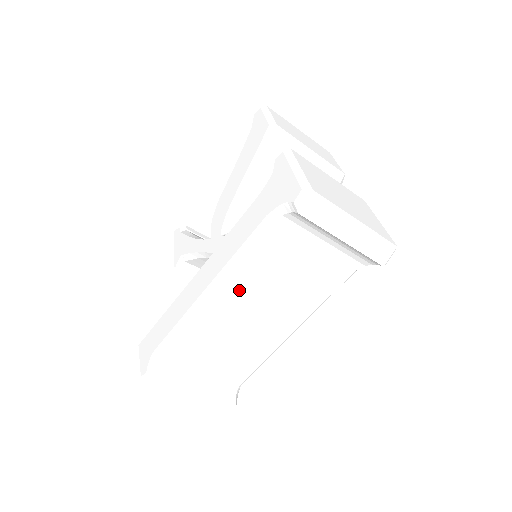
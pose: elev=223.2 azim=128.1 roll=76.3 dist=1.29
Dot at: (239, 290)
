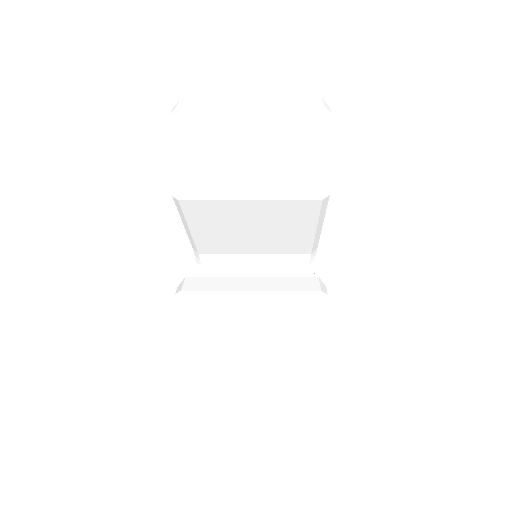
Dot at: occluded
